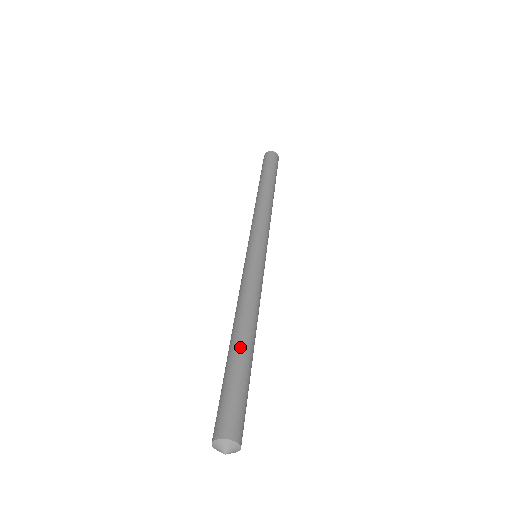
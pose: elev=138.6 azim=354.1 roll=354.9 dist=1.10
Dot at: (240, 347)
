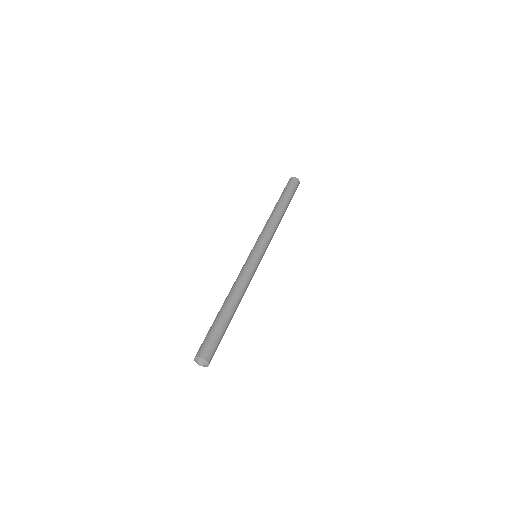
Dot at: (230, 315)
